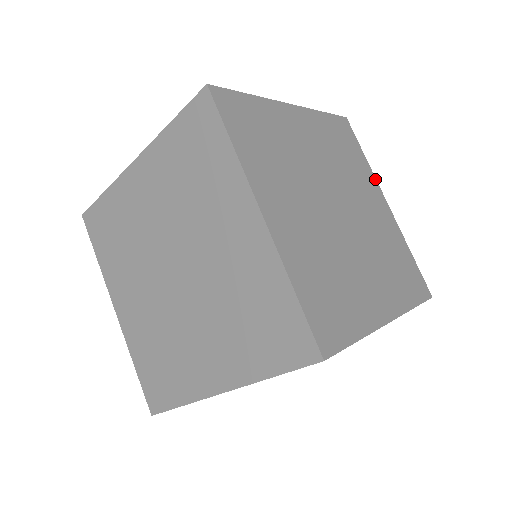
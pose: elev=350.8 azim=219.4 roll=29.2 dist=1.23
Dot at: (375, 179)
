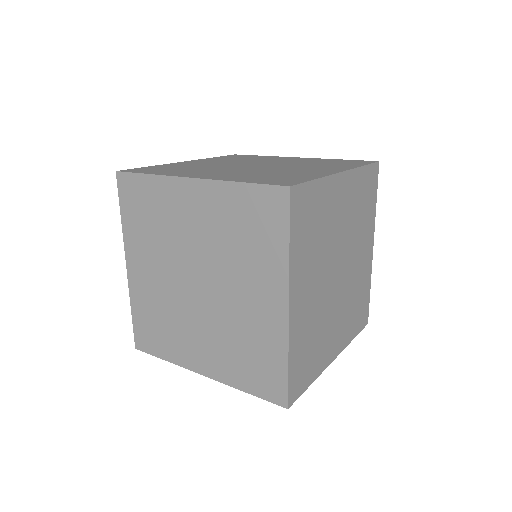
Dot at: (374, 225)
